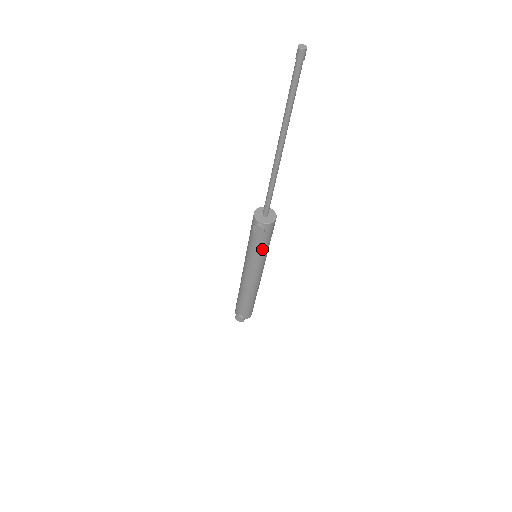
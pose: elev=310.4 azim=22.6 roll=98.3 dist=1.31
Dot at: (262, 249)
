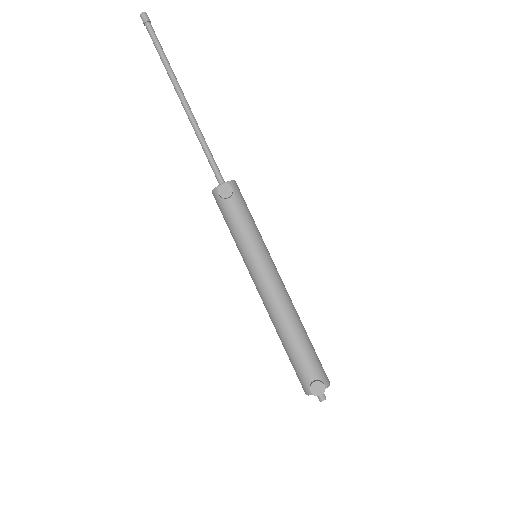
Dot at: (250, 224)
